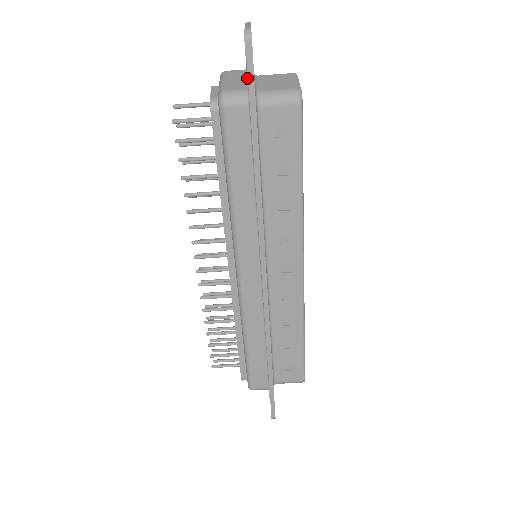
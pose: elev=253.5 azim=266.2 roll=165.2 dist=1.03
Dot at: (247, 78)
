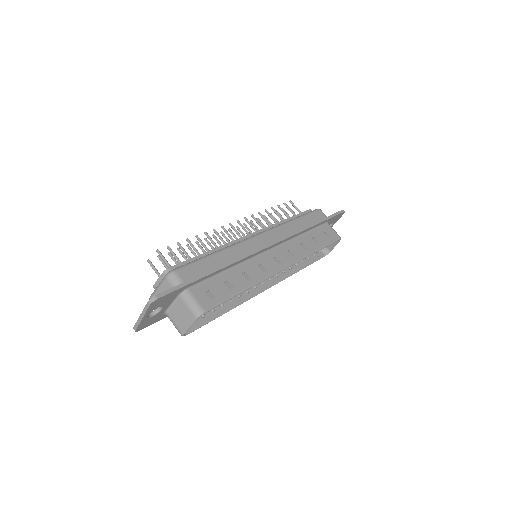
Dot at: occluded
